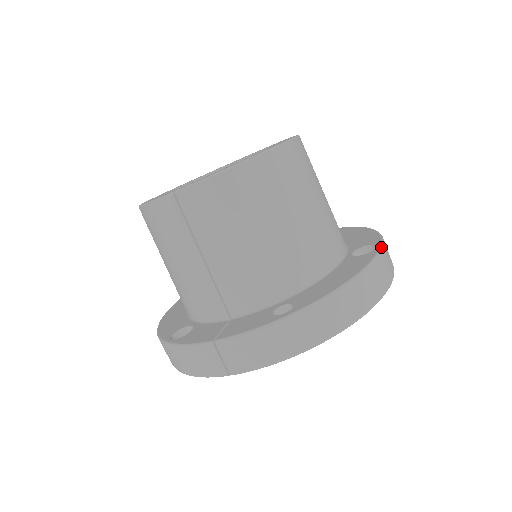
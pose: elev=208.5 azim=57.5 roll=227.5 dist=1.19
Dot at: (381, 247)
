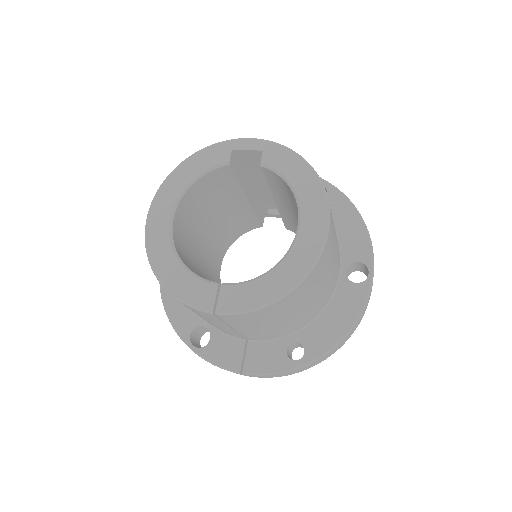
Dot at: occluded
